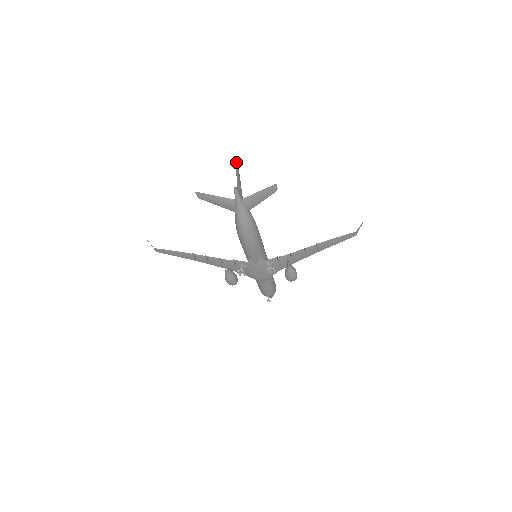
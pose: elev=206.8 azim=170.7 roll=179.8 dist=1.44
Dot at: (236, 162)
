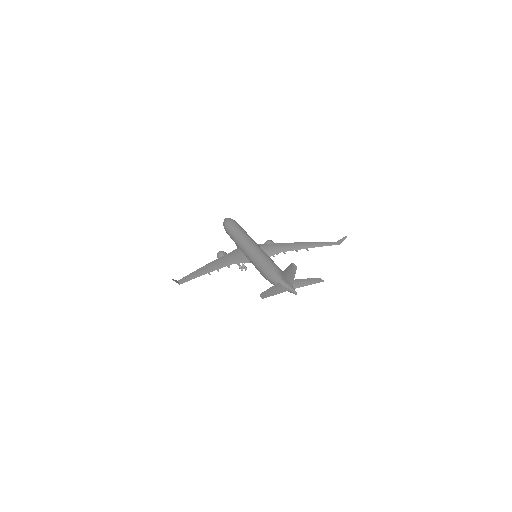
Dot at: occluded
